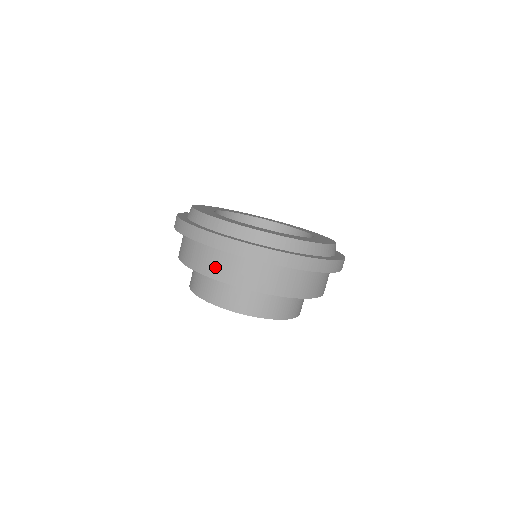
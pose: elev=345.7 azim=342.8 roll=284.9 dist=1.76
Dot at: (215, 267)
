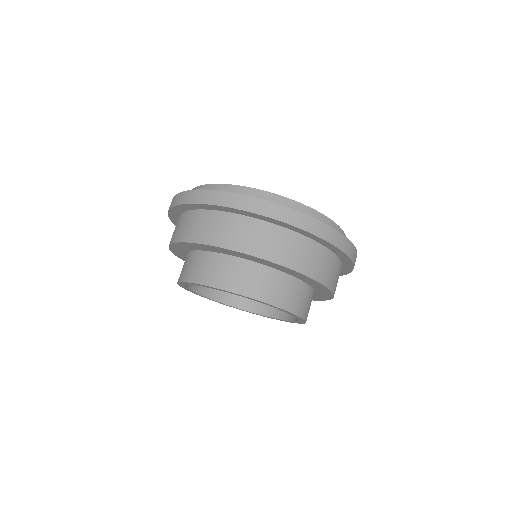
Dot at: (216, 232)
